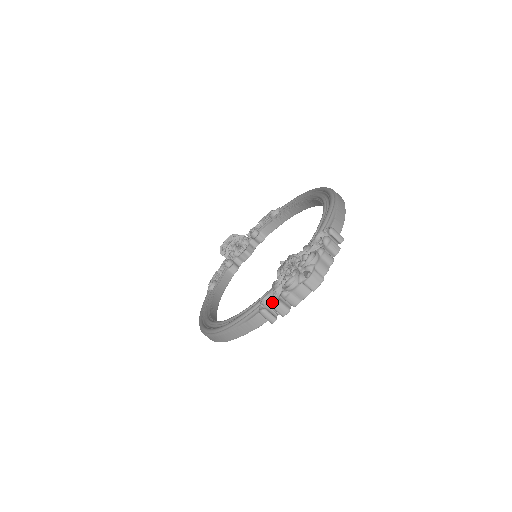
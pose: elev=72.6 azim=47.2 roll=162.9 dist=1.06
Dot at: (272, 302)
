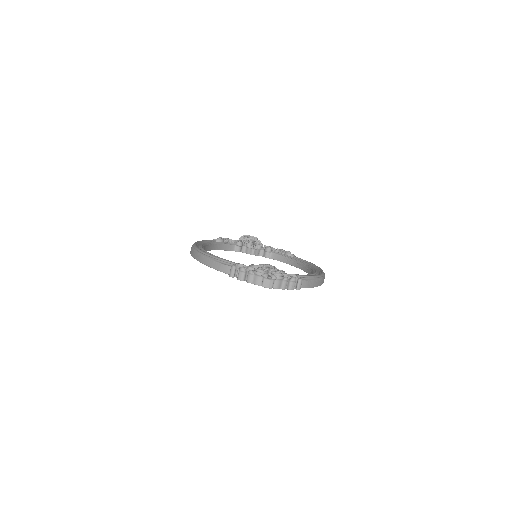
Dot at: (243, 268)
